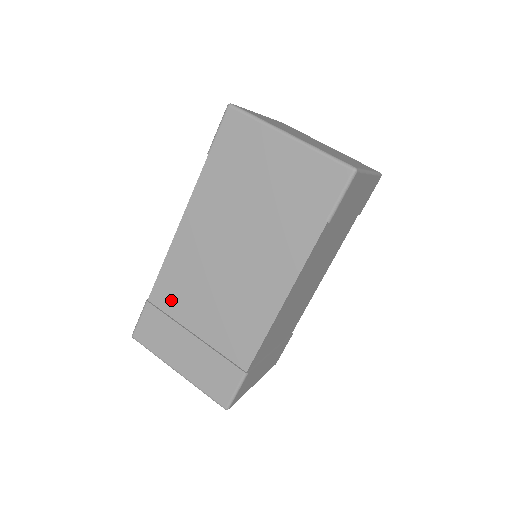
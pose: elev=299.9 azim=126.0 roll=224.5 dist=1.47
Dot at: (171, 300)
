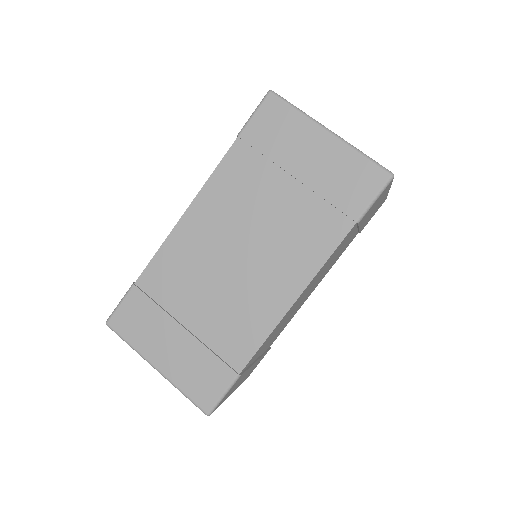
Dot at: (163, 286)
